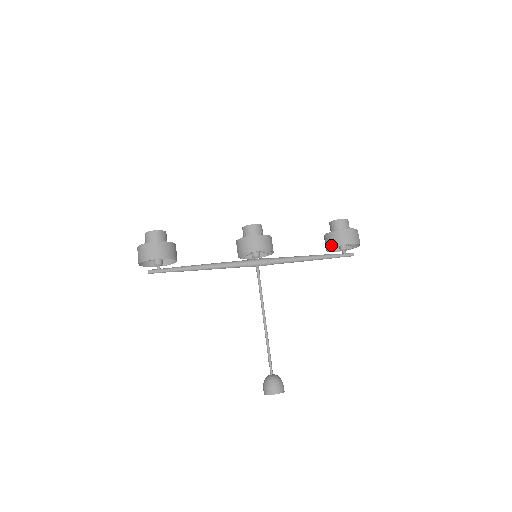
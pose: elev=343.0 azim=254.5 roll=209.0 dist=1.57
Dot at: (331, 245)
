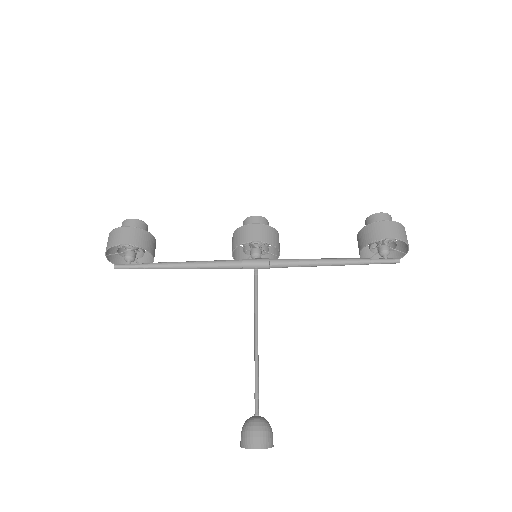
Dot at: (363, 244)
